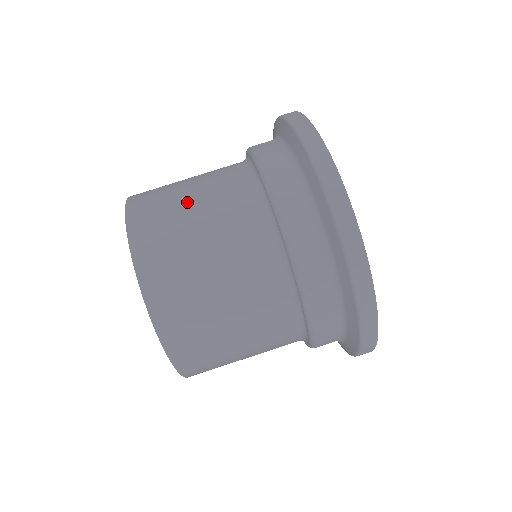
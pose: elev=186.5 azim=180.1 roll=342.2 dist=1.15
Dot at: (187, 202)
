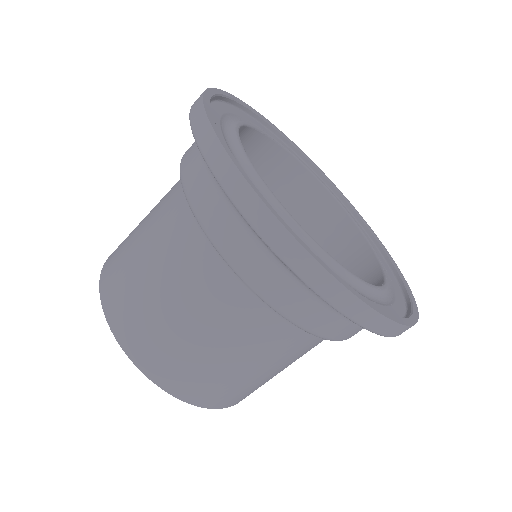
Dot at: (140, 262)
